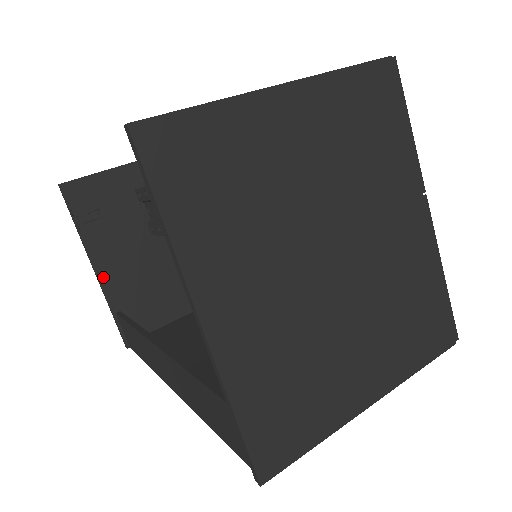
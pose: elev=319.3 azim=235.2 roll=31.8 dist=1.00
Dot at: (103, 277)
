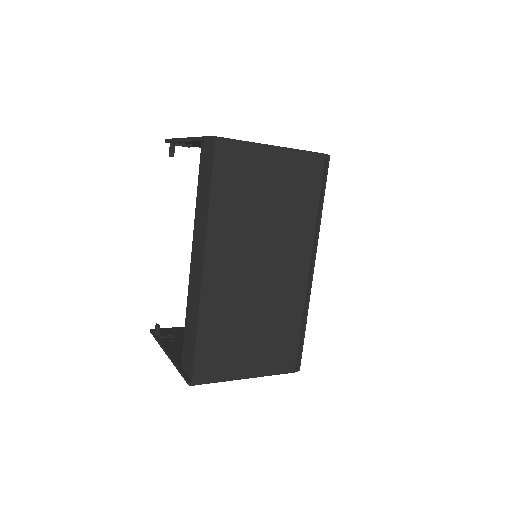
Dot at: (173, 355)
